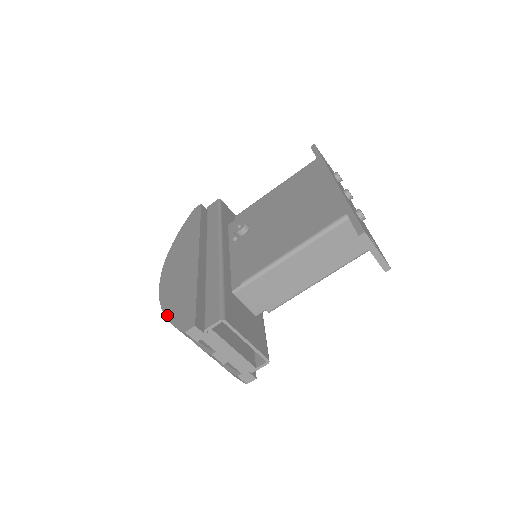
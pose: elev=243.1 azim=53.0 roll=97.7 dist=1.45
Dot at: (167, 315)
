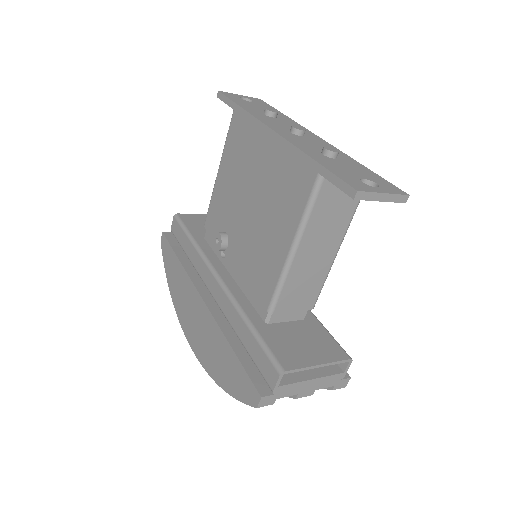
Dot at: (225, 389)
